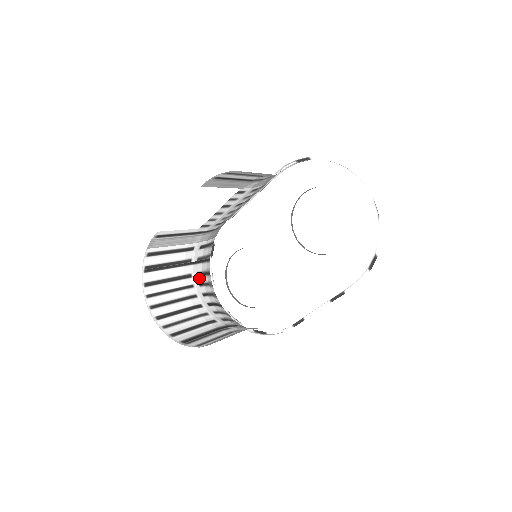
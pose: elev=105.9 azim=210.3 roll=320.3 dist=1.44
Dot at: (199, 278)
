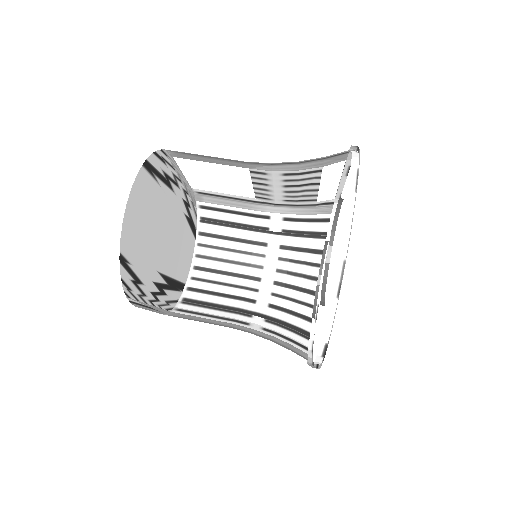
Dot at: (283, 251)
